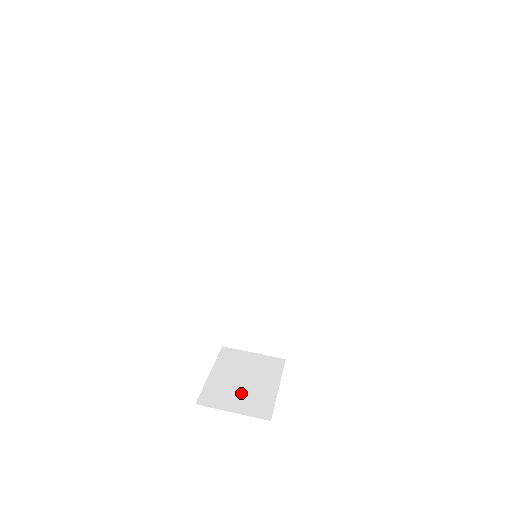
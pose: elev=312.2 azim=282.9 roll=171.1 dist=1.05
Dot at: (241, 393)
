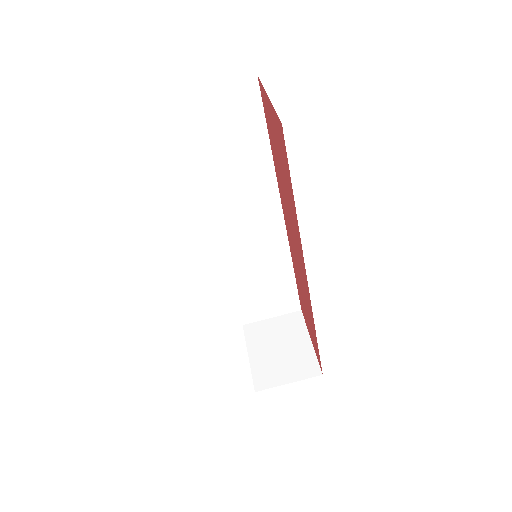
Dot at: (285, 362)
